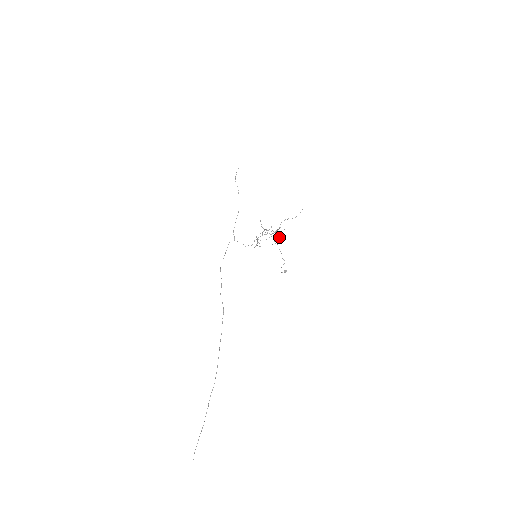
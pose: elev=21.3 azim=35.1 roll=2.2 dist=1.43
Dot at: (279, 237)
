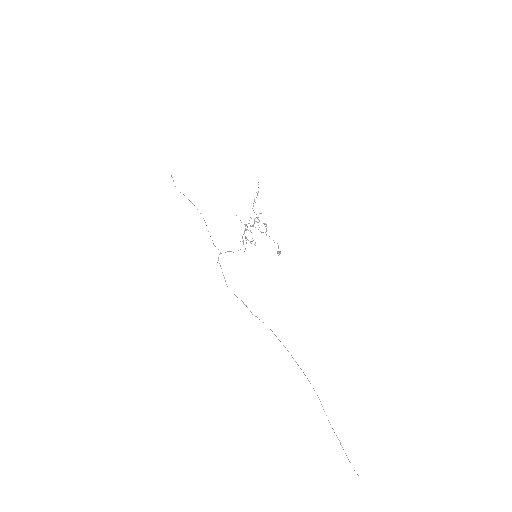
Dot at: (266, 224)
